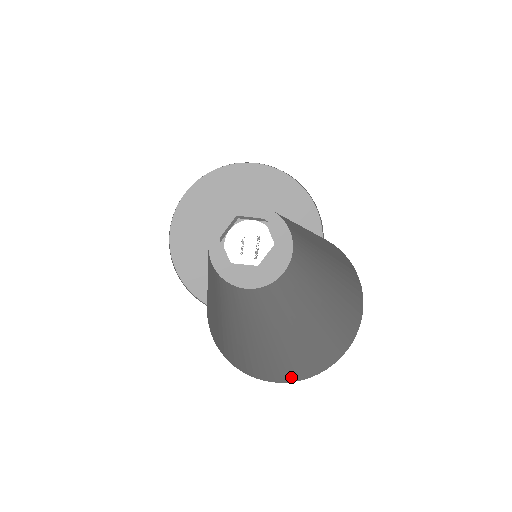
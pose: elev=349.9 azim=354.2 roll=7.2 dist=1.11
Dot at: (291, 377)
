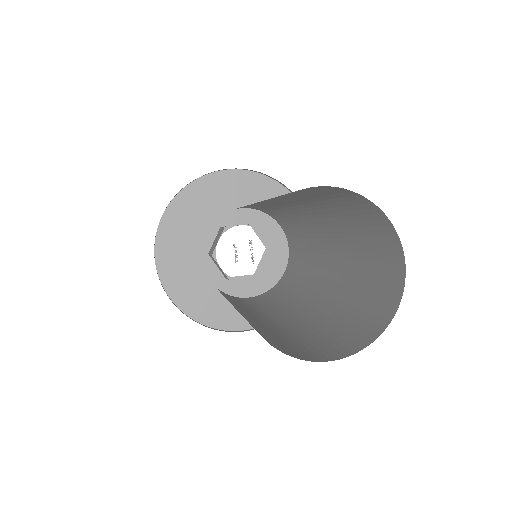
Dot at: (345, 353)
